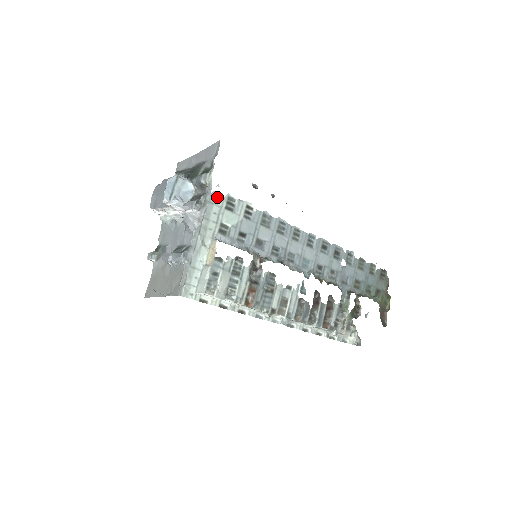
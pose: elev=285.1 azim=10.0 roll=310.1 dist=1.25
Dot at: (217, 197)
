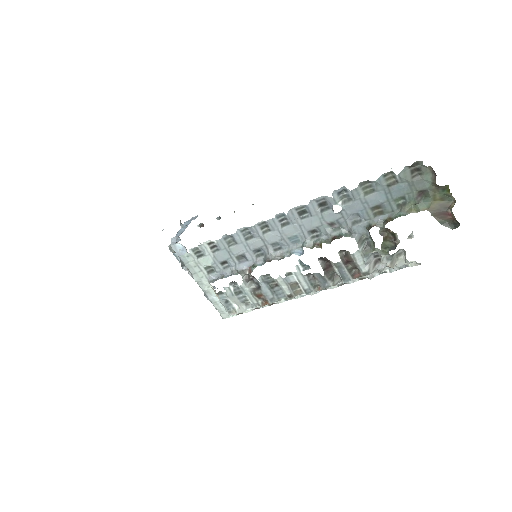
Dot at: (186, 257)
